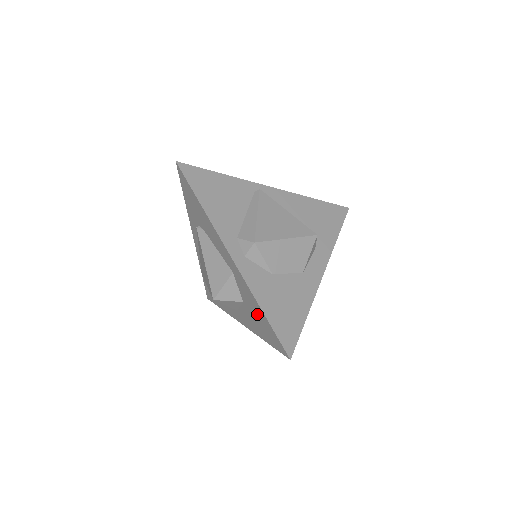
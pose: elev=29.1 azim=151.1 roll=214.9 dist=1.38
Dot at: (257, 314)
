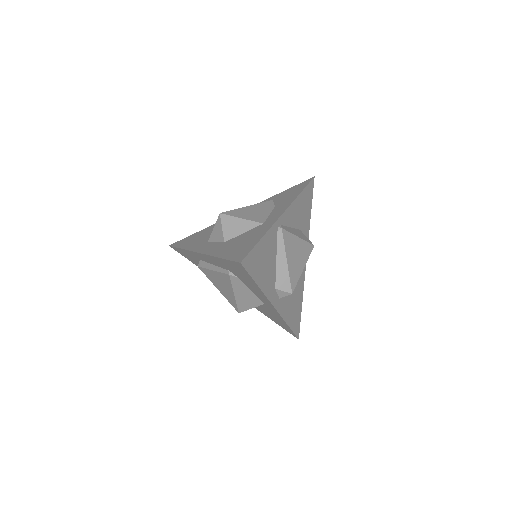
Dot at: (277, 319)
